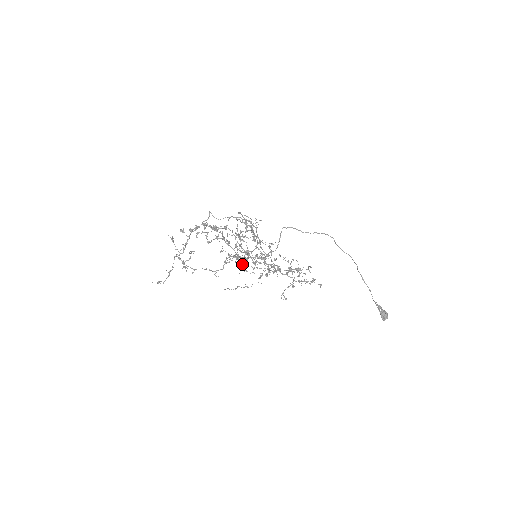
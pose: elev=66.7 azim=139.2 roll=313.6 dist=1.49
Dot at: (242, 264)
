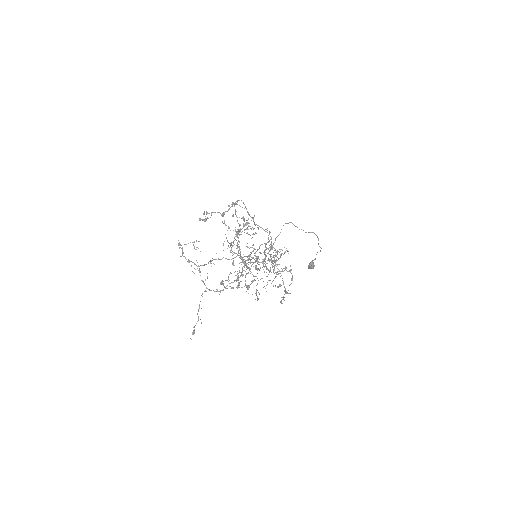
Dot at: (256, 294)
